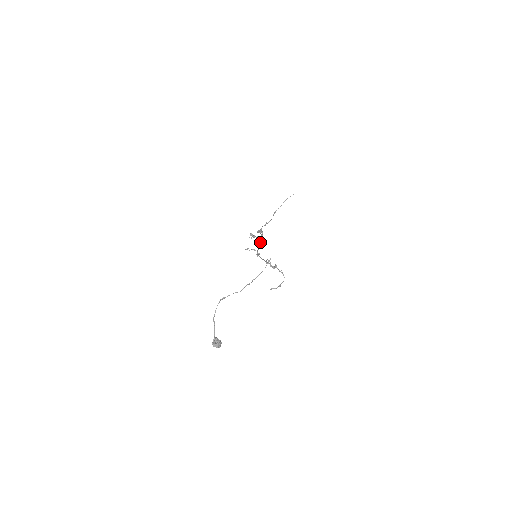
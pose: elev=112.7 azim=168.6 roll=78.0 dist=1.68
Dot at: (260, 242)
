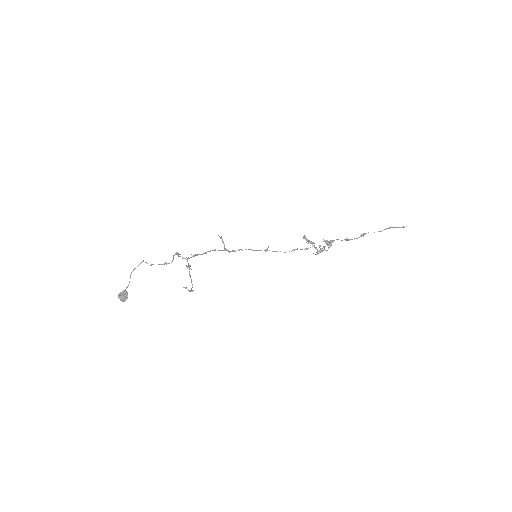
Dot at: (317, 253)
